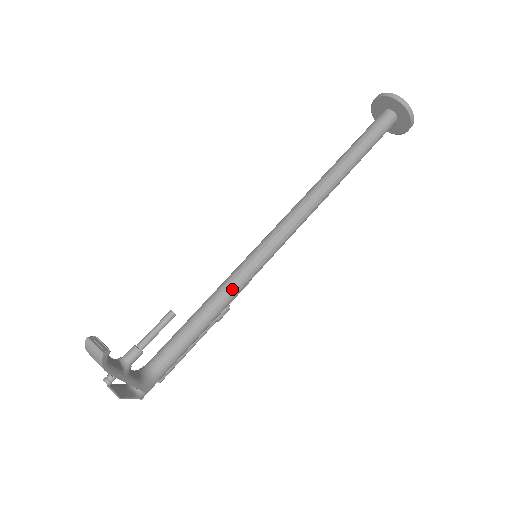
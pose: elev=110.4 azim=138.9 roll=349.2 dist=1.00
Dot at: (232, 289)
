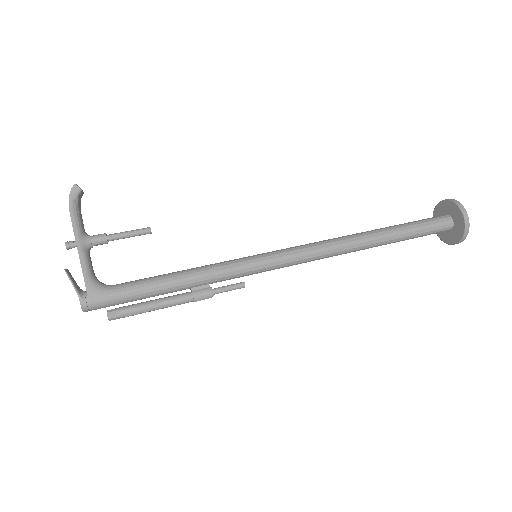
Dot at: (218, 265)
